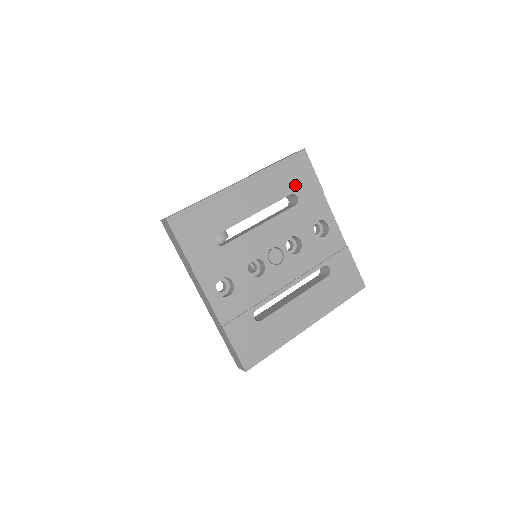
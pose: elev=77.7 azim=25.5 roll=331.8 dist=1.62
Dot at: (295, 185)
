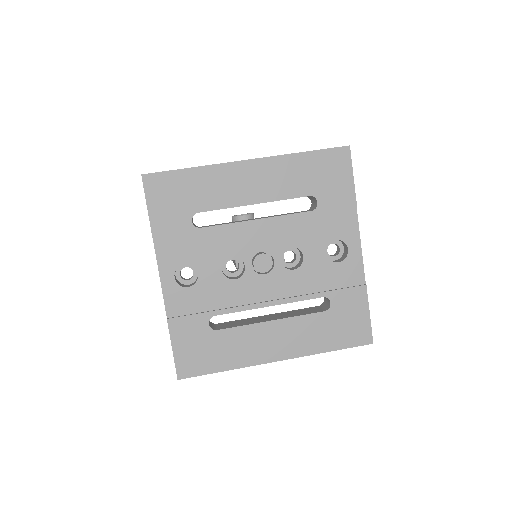
Dot at: (320, 186)
